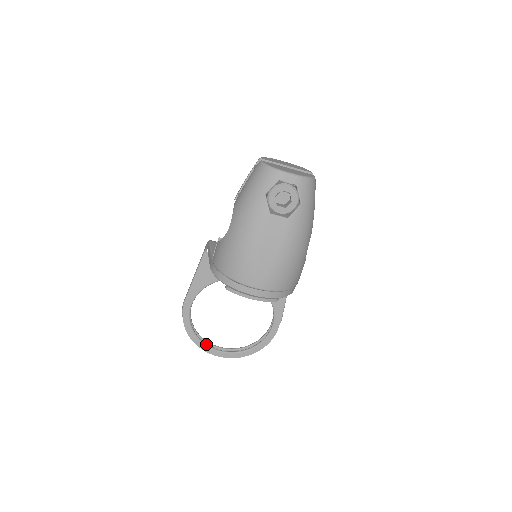
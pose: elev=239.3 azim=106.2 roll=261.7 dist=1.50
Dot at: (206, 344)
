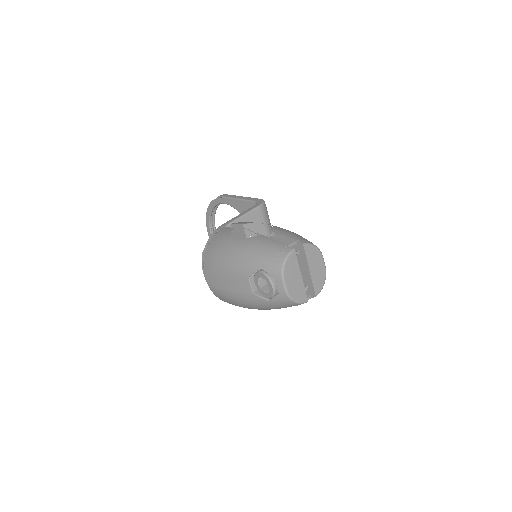
Dot at: (210, 224)
